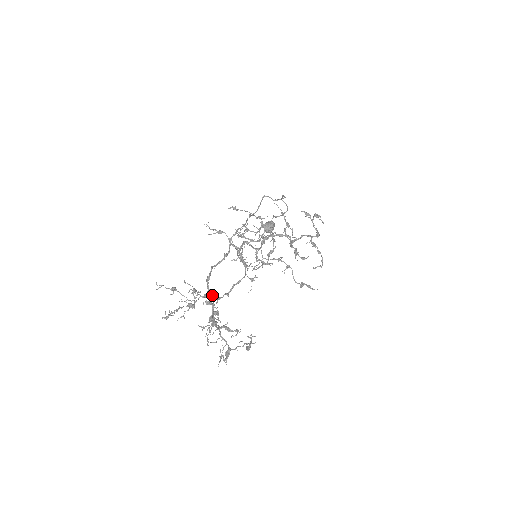
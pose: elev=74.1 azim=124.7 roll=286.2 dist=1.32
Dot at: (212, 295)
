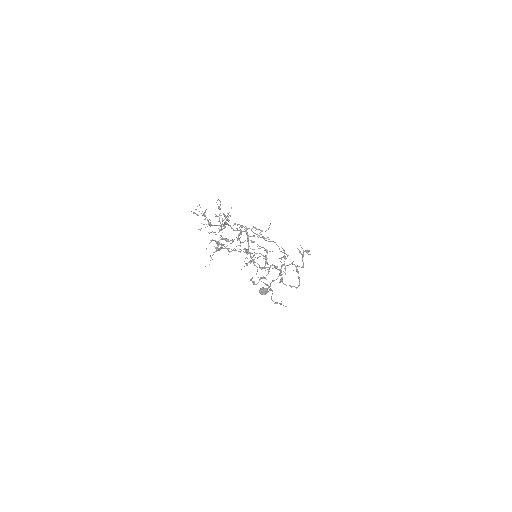
Dot at: occluded
